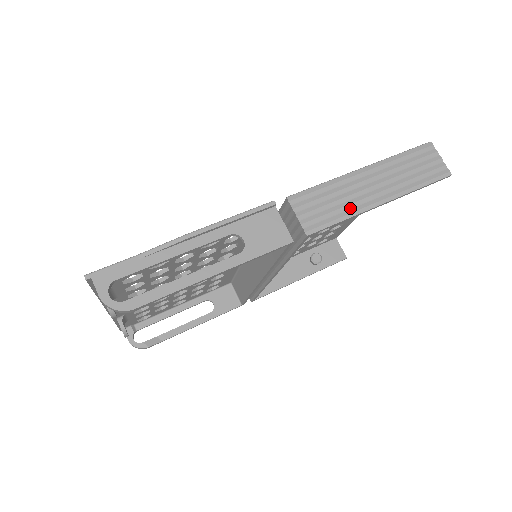
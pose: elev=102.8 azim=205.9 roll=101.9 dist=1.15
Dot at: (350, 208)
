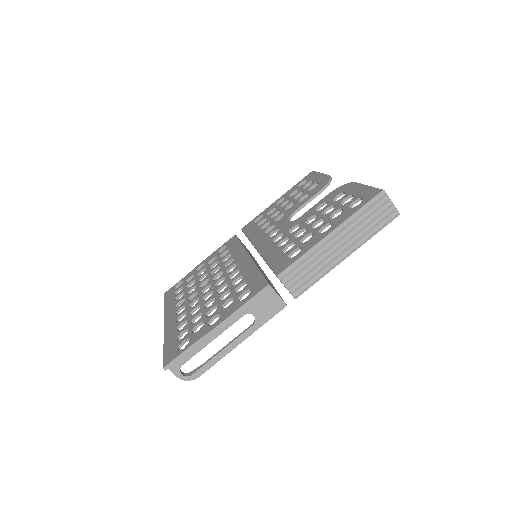
Dot at: (323, 269)
